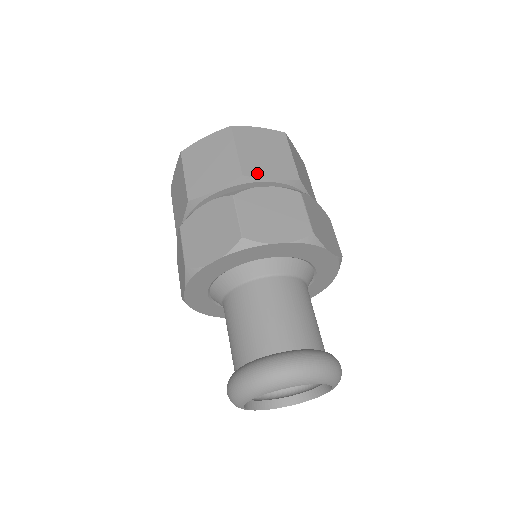
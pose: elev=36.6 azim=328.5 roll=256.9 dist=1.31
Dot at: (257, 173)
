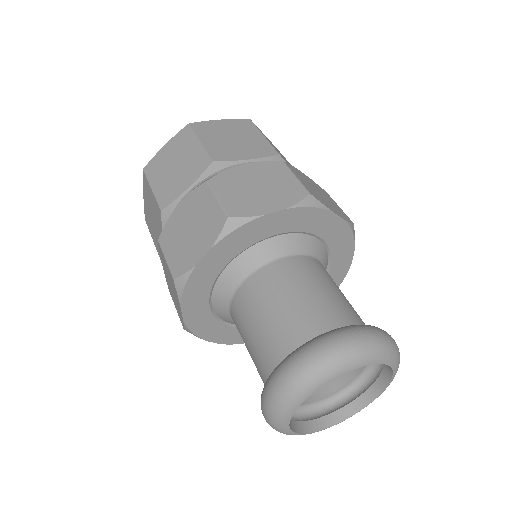
Dot at: (229, 157)
